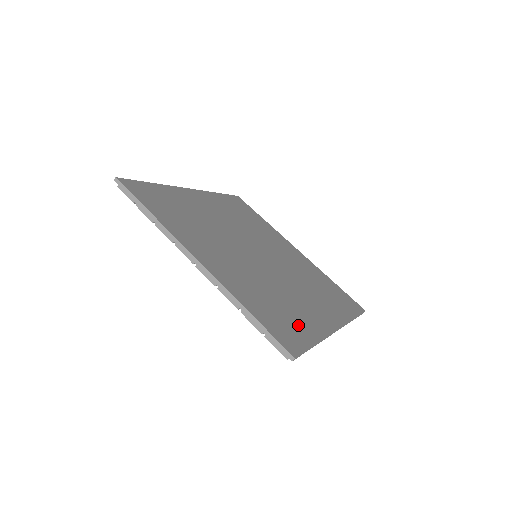
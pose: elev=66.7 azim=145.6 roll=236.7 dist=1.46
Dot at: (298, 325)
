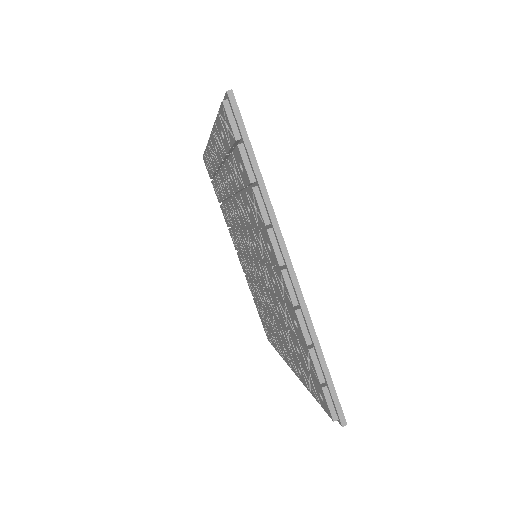
Dot at: occluded
